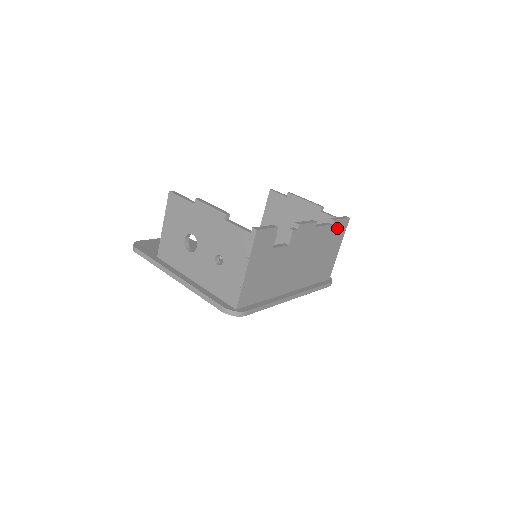
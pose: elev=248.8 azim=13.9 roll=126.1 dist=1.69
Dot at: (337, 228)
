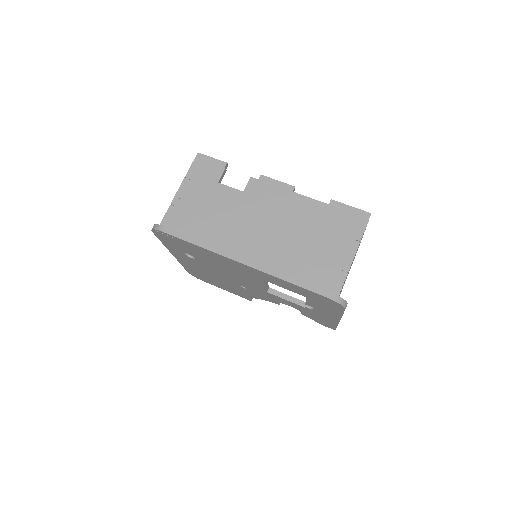
Dot at: (342, 216)
